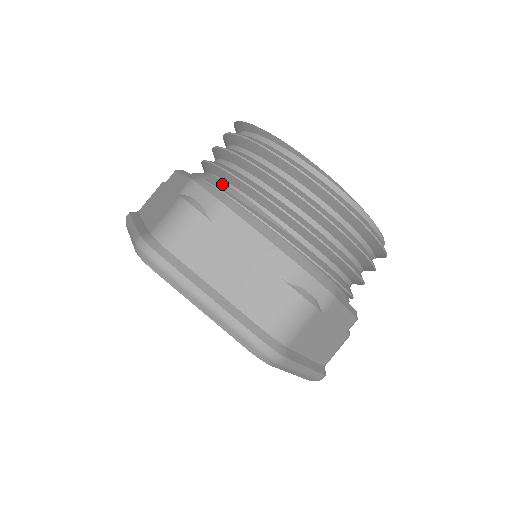
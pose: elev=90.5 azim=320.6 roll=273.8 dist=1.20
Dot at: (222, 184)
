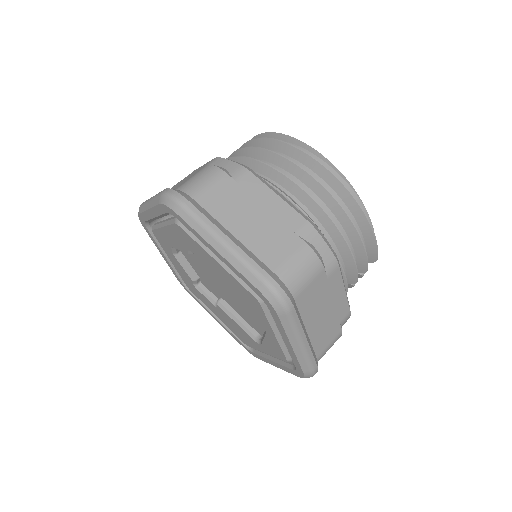
Dot at: occluded
